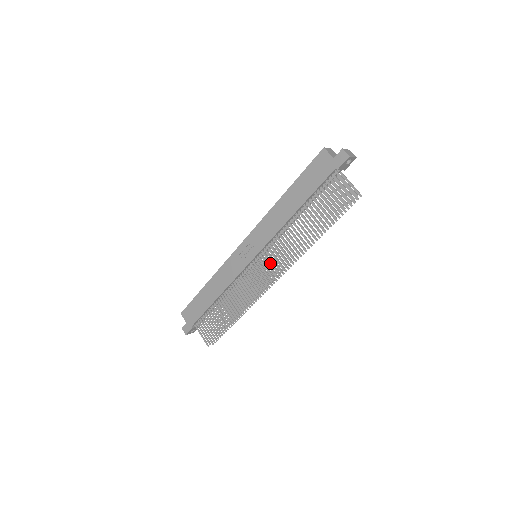
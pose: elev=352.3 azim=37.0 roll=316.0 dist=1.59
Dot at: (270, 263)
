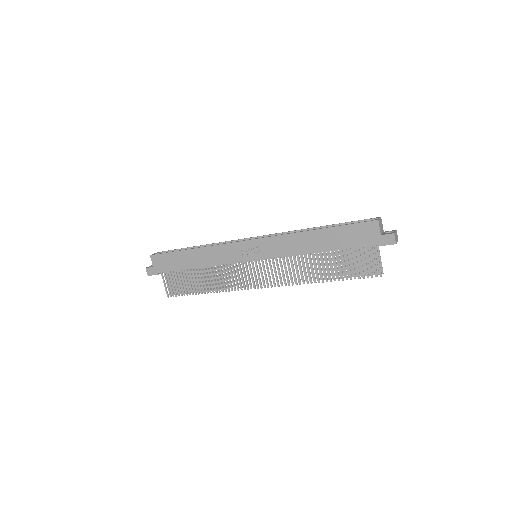
Dot at: (268, 273)
